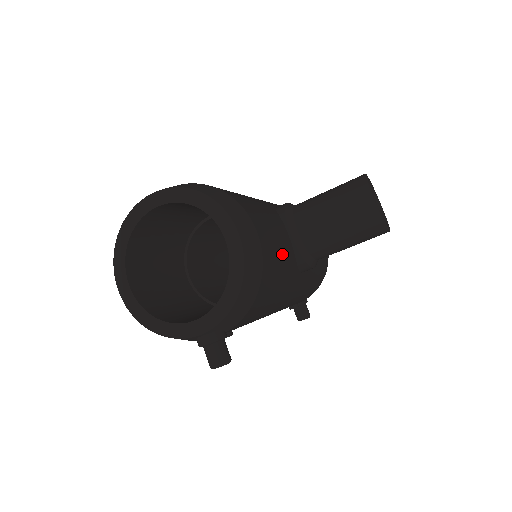
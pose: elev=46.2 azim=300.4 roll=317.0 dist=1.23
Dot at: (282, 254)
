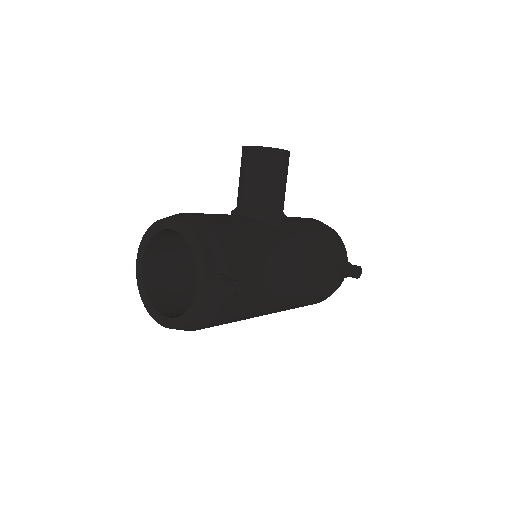
Dot at: (232, 219)
